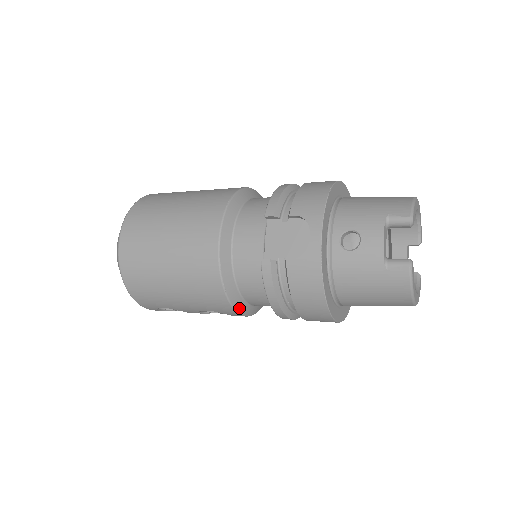
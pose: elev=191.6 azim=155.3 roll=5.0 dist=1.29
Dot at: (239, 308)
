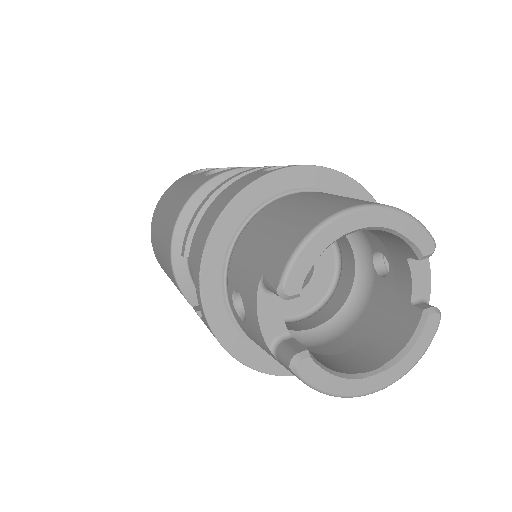
Dot at: occluded
